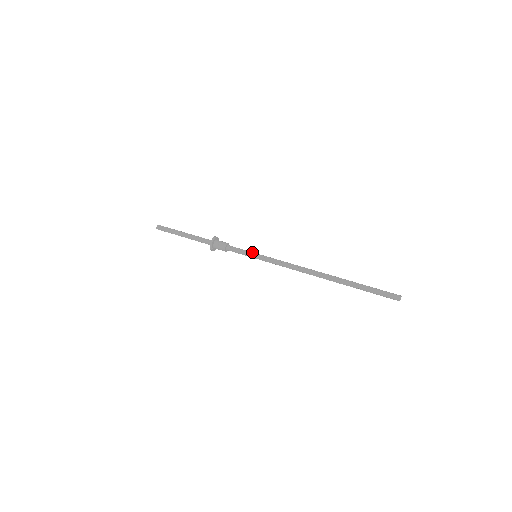
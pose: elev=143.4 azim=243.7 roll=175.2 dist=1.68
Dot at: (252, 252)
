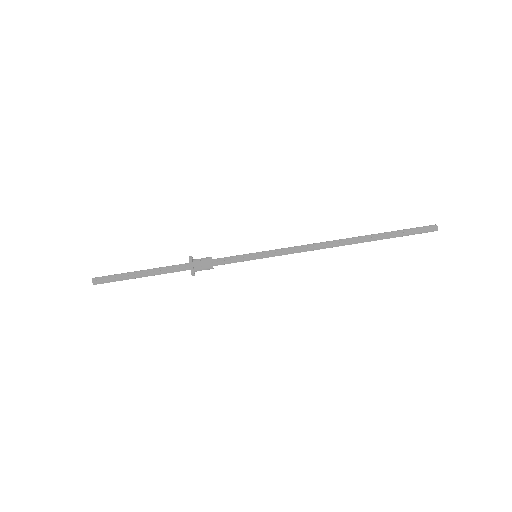
Dot at: (249, 254)
